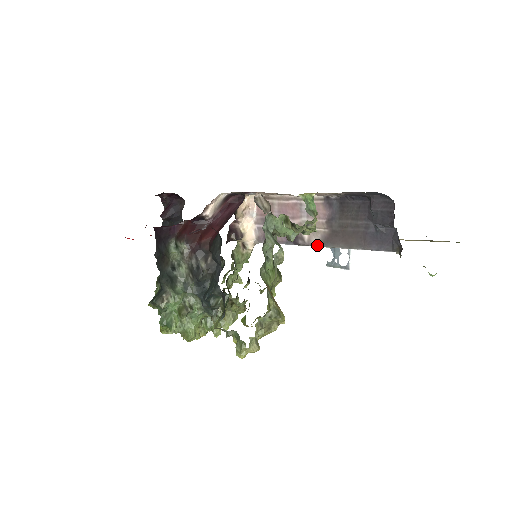
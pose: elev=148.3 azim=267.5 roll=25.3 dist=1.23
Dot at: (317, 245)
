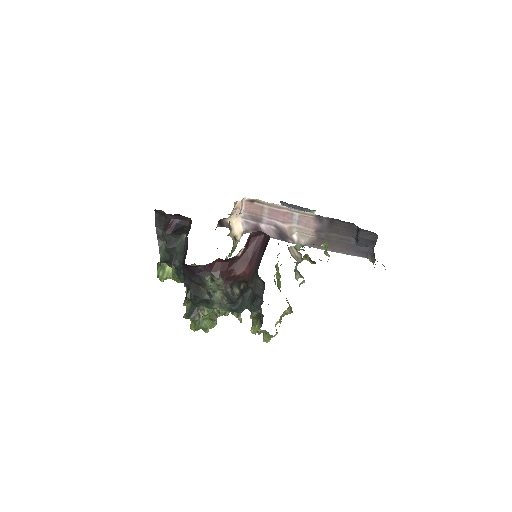
Dot at: (305, 245)
